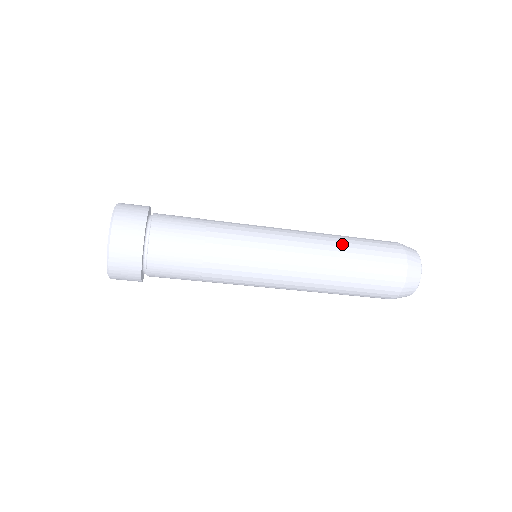
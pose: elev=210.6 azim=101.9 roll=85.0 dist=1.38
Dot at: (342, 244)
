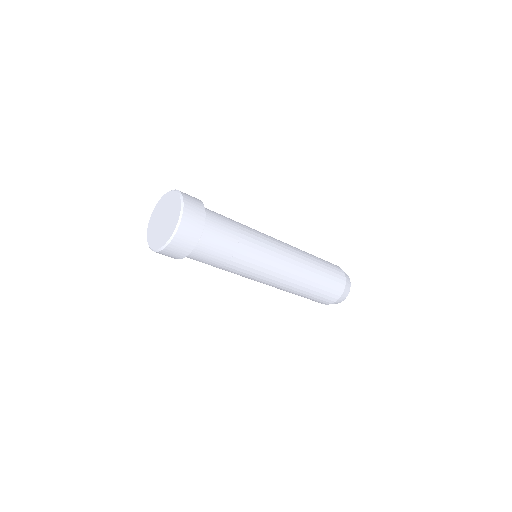
Dot at: (309, 254)
